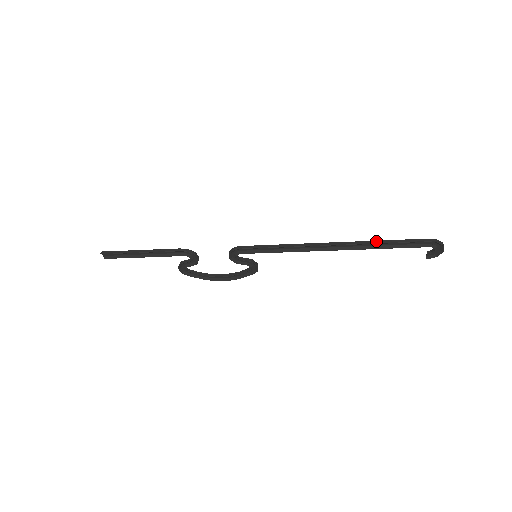
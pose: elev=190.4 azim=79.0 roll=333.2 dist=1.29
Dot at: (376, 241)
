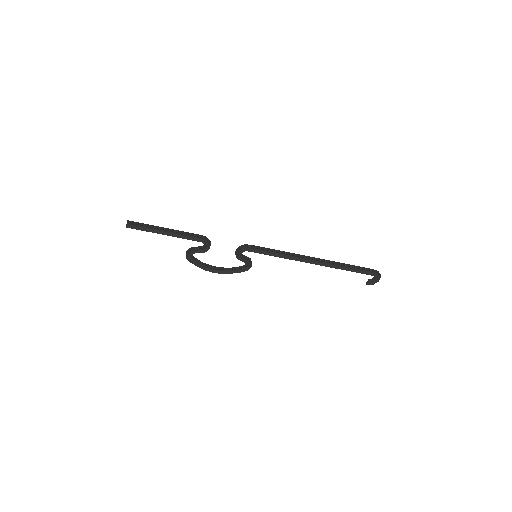
Dot at: (343, 263)
